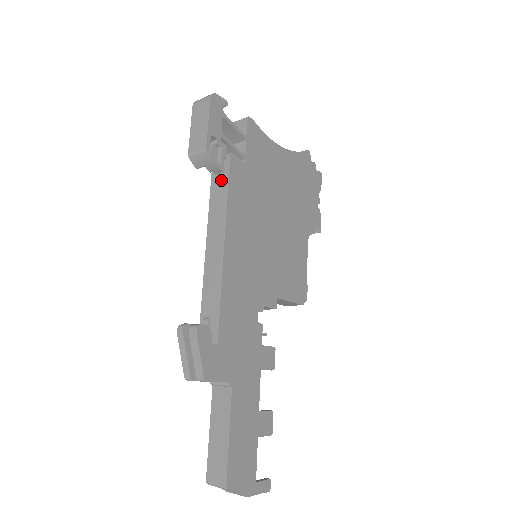
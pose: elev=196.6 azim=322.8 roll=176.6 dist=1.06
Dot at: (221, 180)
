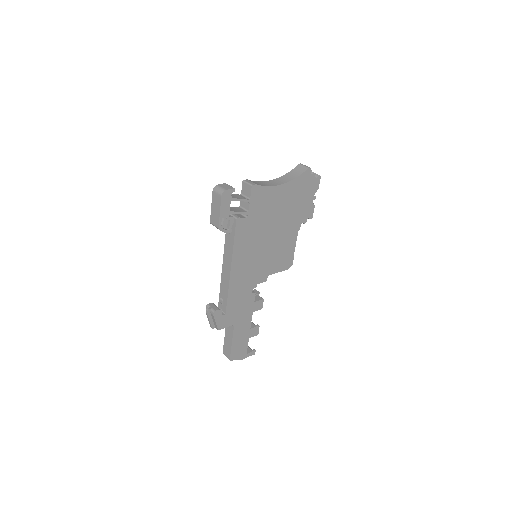
Dot at: (231, 232)
